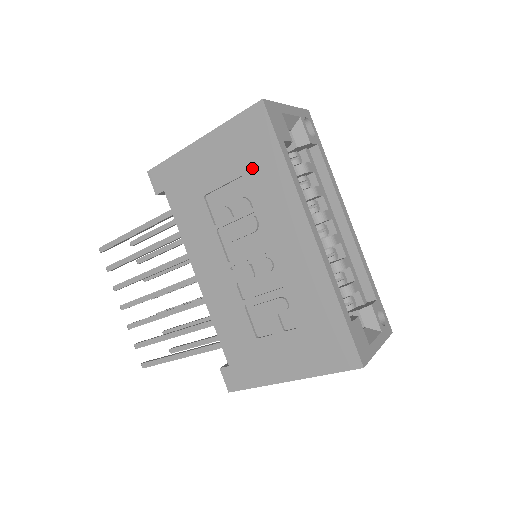
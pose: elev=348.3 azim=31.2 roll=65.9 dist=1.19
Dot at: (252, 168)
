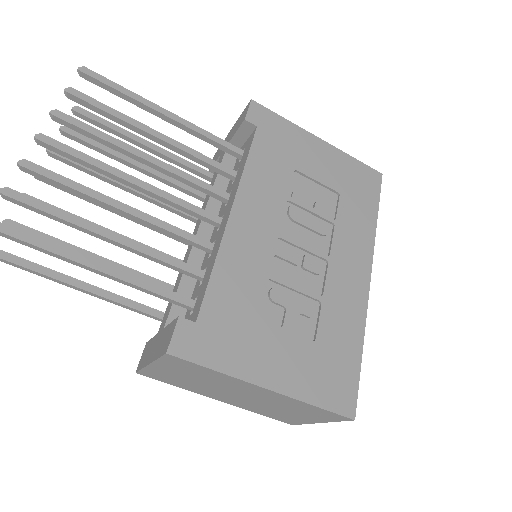
Dot at: (350, 197)
